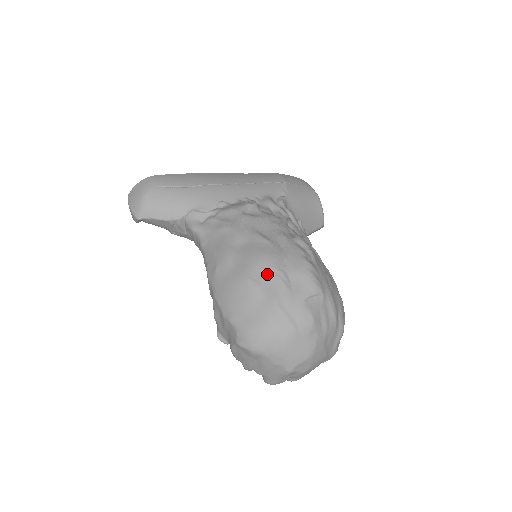
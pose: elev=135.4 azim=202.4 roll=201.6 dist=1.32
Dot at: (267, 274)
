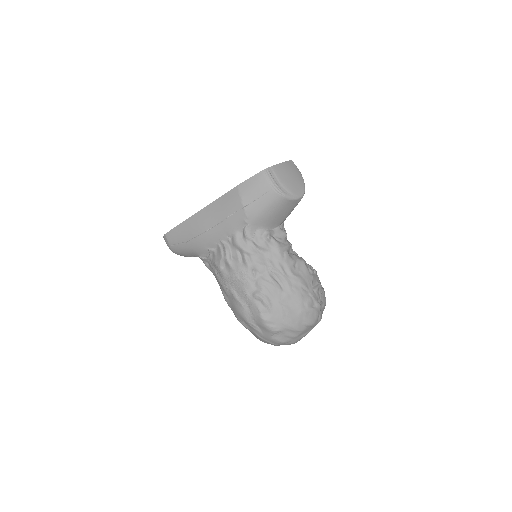
Dot at: (246, 324)
